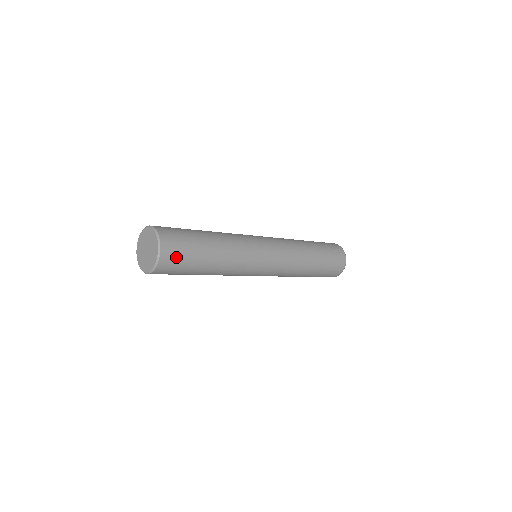
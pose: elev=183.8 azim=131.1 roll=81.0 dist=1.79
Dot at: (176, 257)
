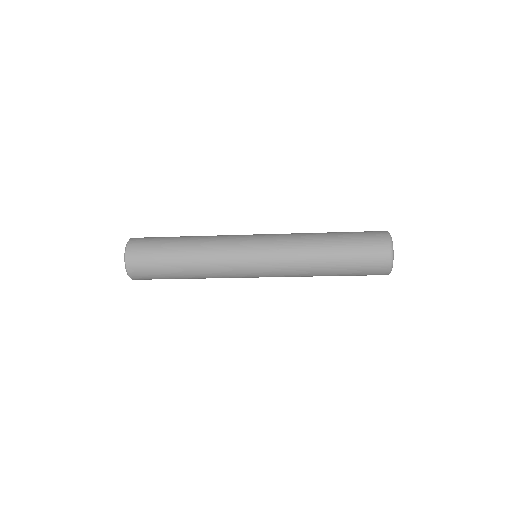
Dot at: (142, 266)
